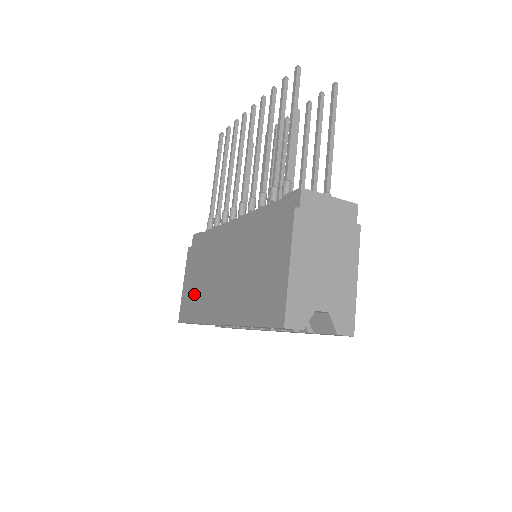
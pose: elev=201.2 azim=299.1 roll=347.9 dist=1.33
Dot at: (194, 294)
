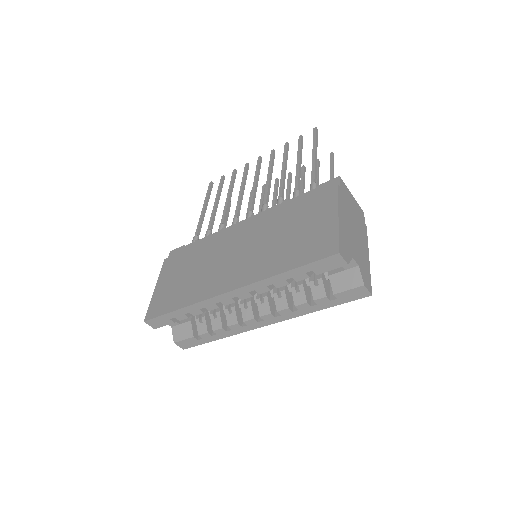
Dot at: (179, 287)
